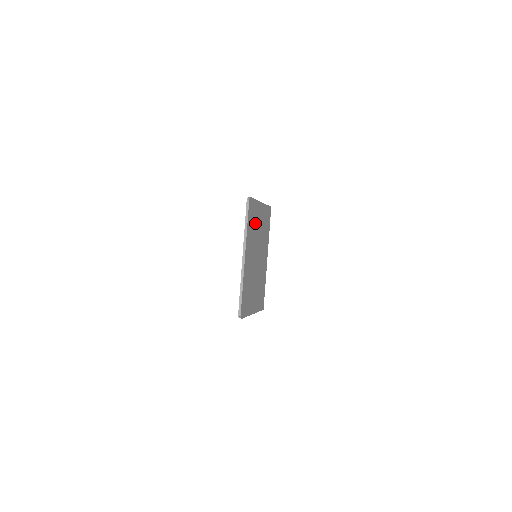
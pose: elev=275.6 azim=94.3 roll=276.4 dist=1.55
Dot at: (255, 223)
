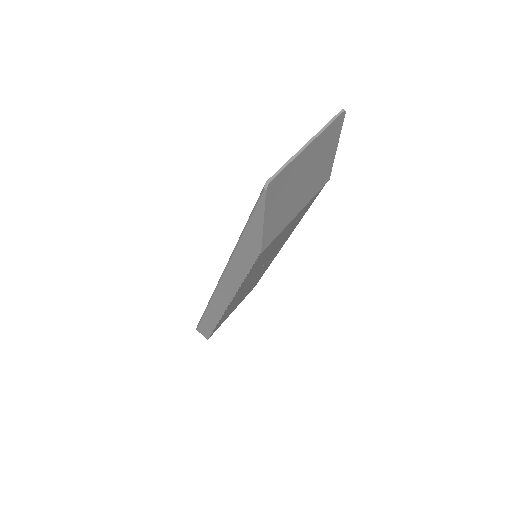
Dot at: (327, 147)
